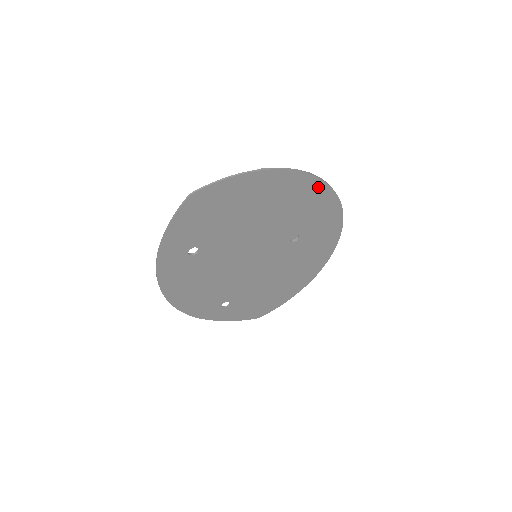
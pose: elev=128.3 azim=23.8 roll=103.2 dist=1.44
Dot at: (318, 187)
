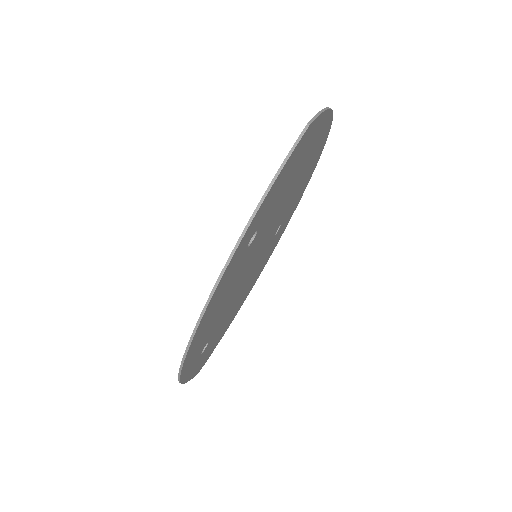
Dot at: (319, 155)
